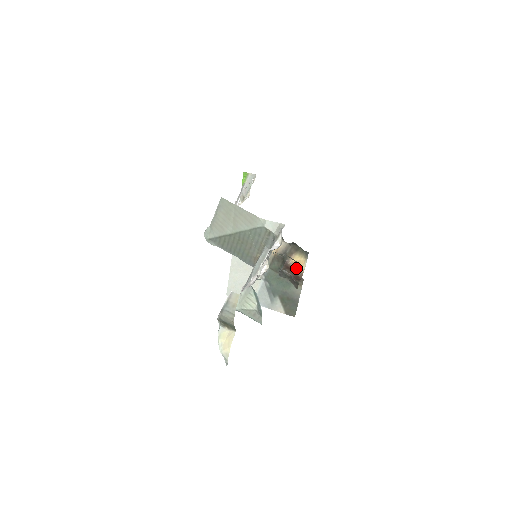
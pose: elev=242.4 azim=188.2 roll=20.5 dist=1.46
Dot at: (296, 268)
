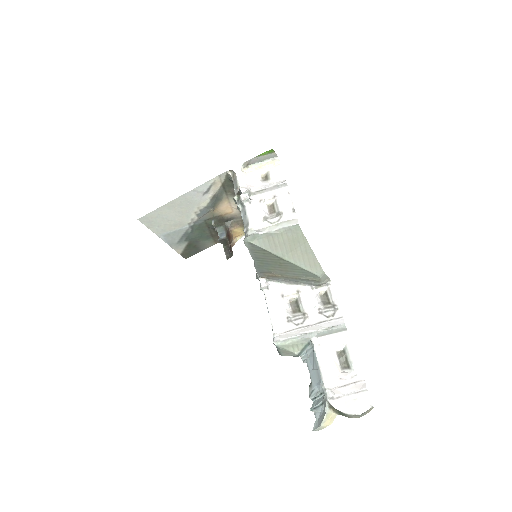
Dot at: (232, 237)
